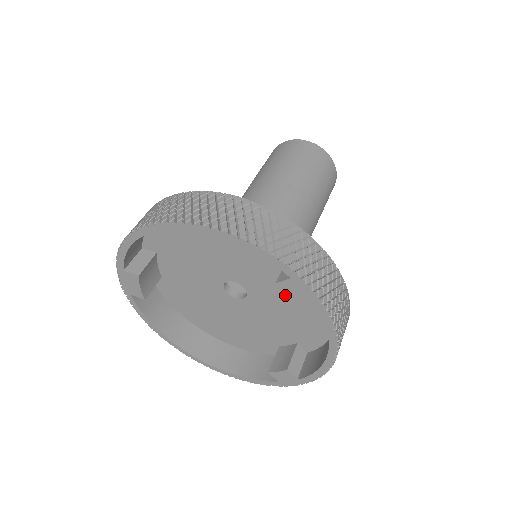
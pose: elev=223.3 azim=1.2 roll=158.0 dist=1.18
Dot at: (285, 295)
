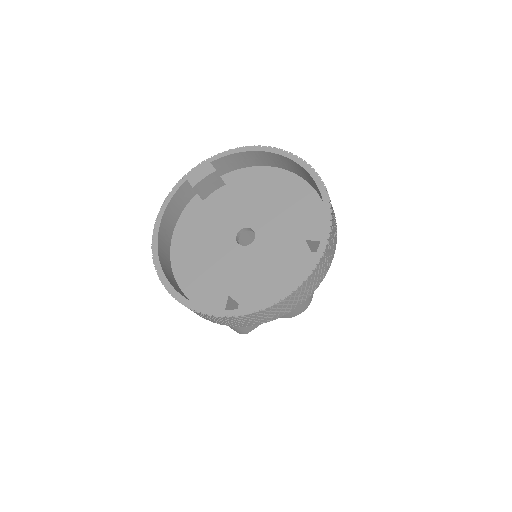
Dot at: (279, 258)
